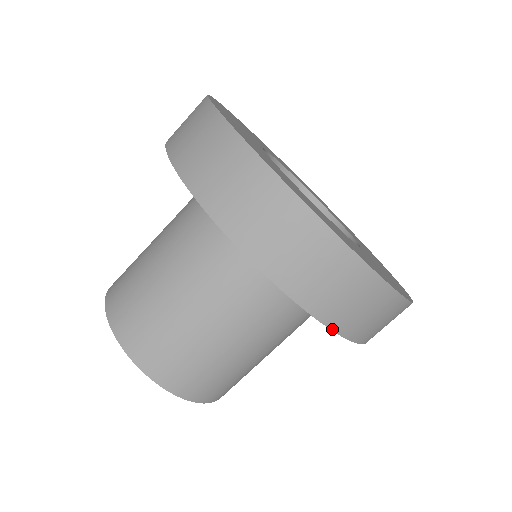
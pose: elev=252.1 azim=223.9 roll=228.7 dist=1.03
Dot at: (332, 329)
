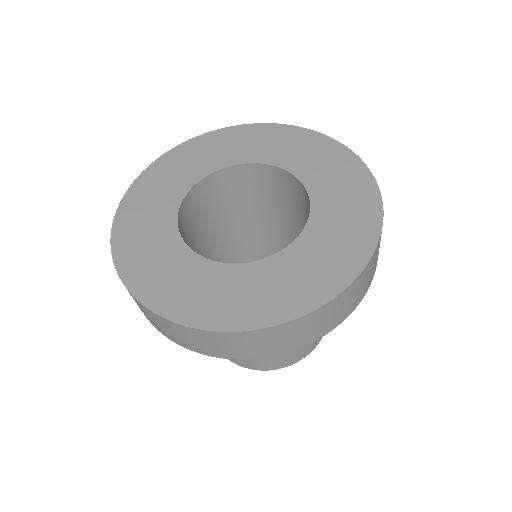
Dot at: occluded
